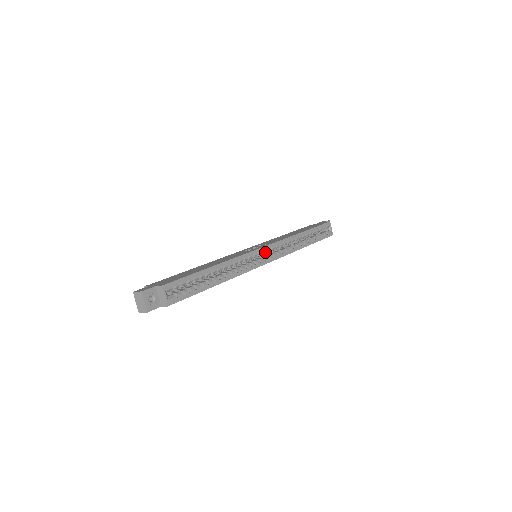
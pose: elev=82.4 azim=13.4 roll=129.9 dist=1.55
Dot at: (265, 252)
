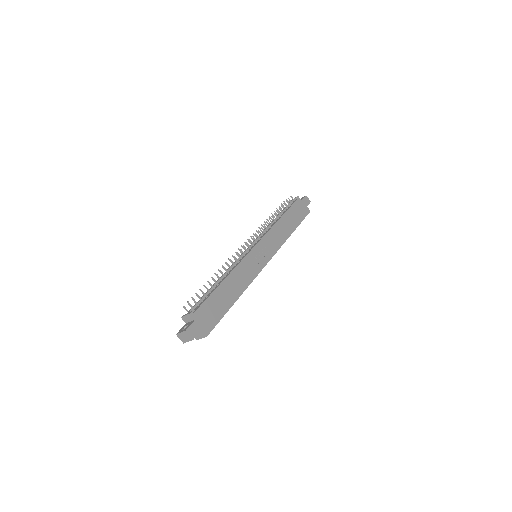
Dot at: occluded
